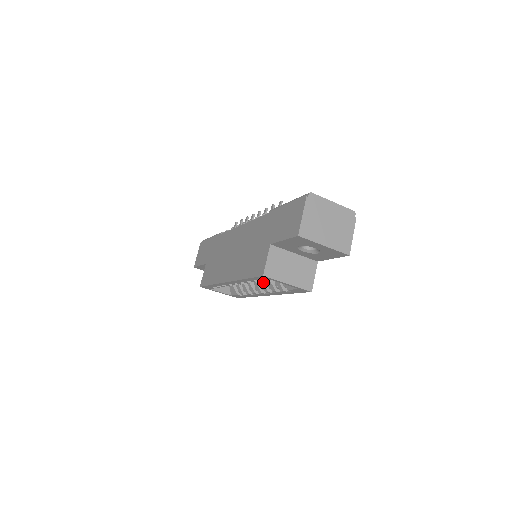
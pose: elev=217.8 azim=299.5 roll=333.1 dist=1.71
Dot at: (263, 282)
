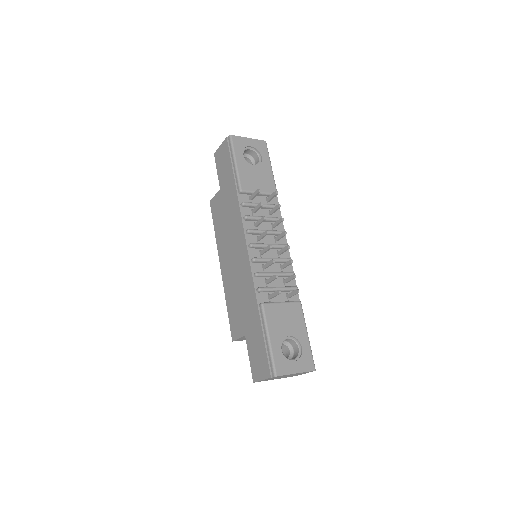
Dot at: occluded
